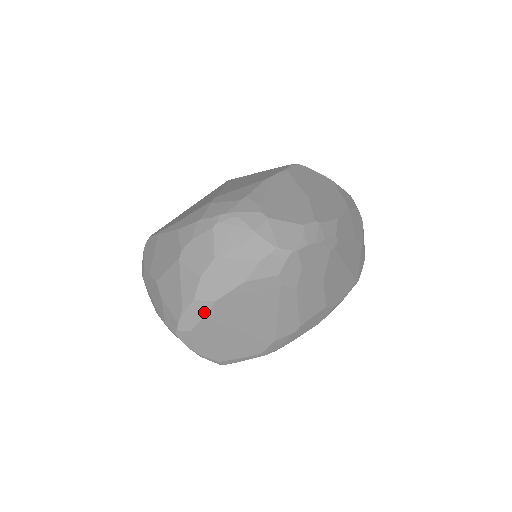
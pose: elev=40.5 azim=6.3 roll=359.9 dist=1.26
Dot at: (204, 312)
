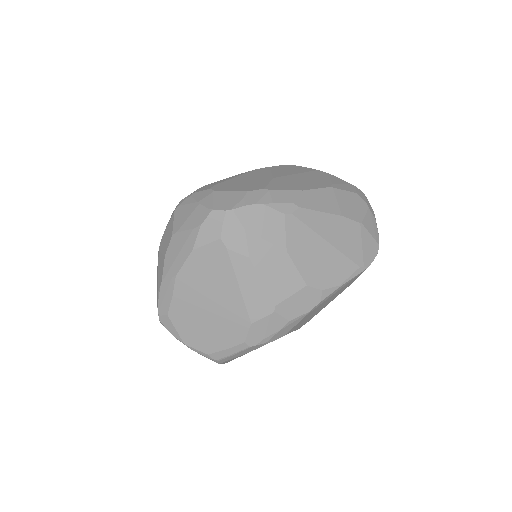
Dot at: (171, 290)
